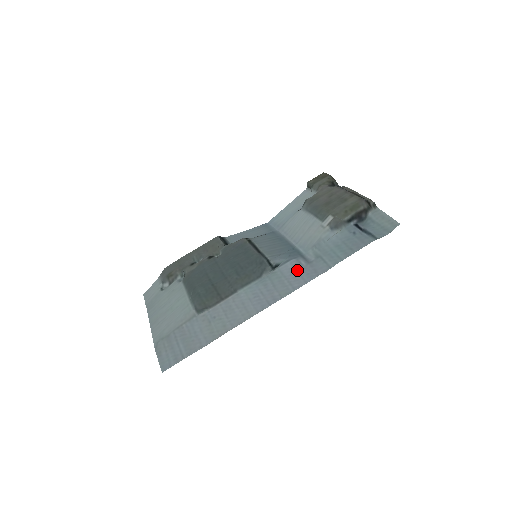
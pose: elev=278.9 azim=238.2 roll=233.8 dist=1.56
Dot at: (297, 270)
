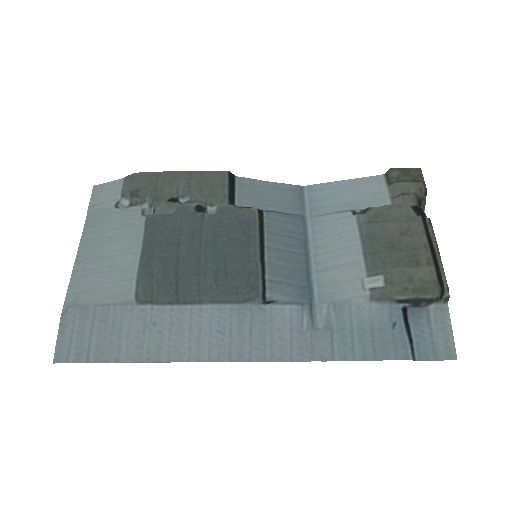
Dot at: (292, 329)
